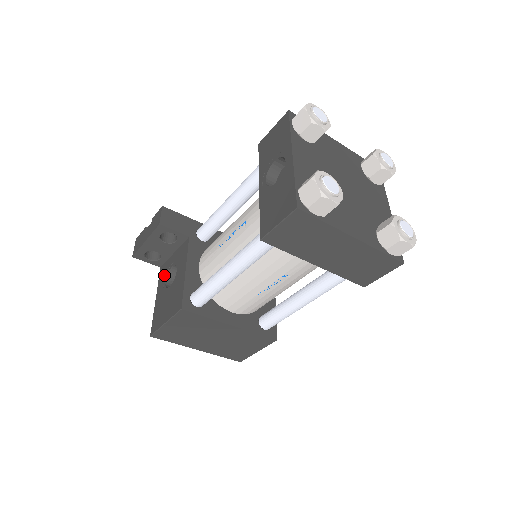
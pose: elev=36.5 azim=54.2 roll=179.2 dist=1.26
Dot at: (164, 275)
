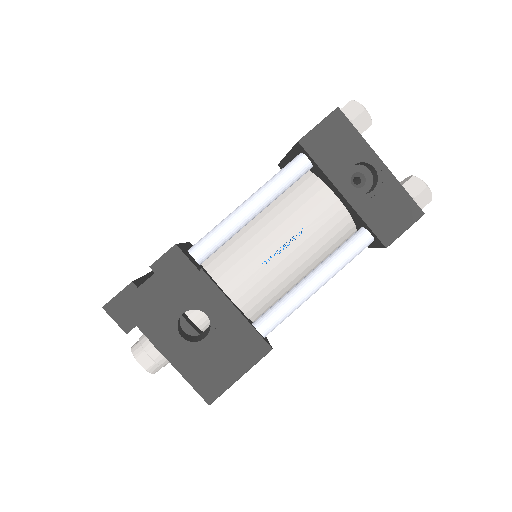
Dot at: (167, 330)
